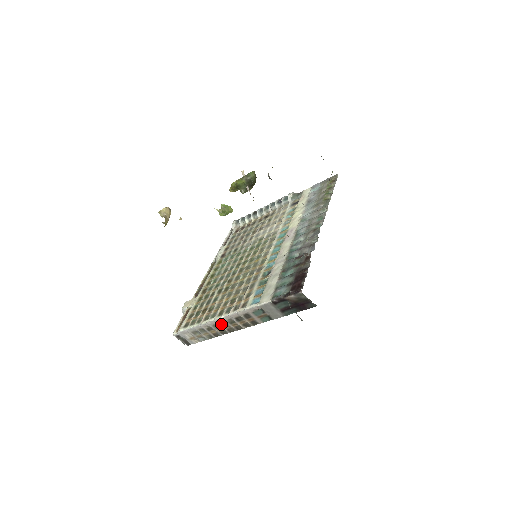
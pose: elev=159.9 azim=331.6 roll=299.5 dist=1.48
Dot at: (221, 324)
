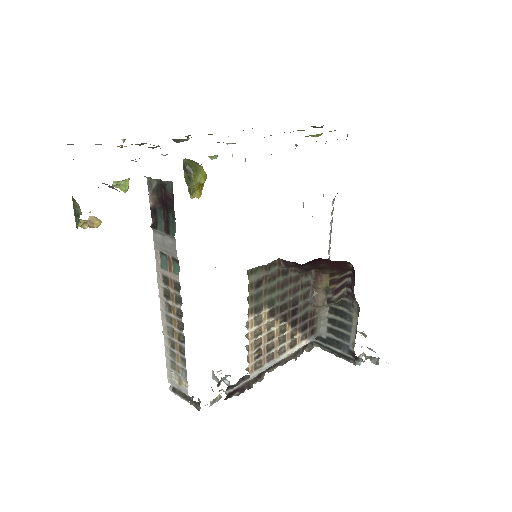
Dot at: (169, 323)
